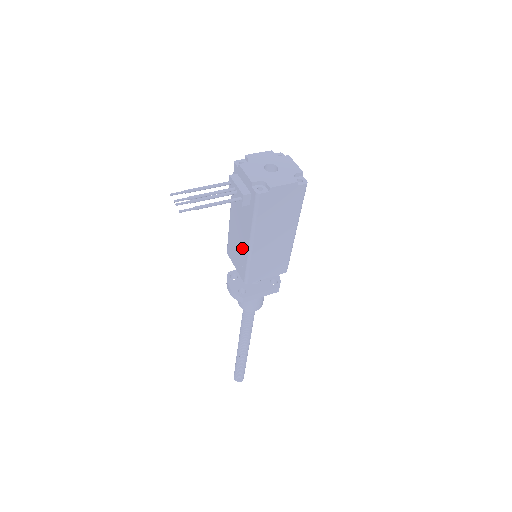
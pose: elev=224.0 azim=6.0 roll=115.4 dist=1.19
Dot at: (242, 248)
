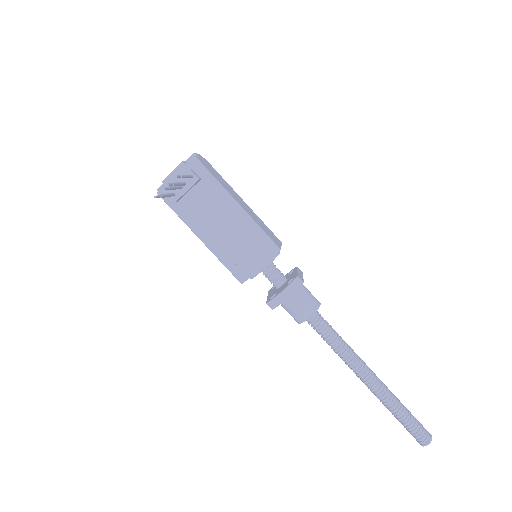
Dot at: (240, 229)
